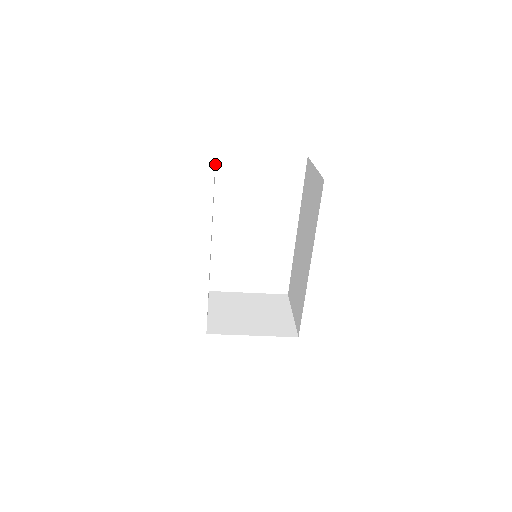
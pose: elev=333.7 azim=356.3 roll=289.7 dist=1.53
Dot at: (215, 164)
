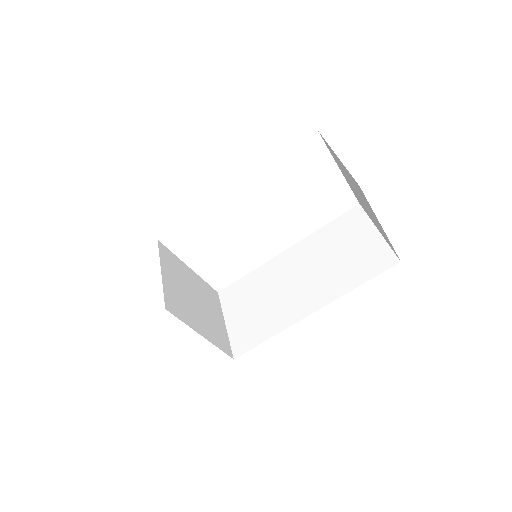
Dot at: occluded
